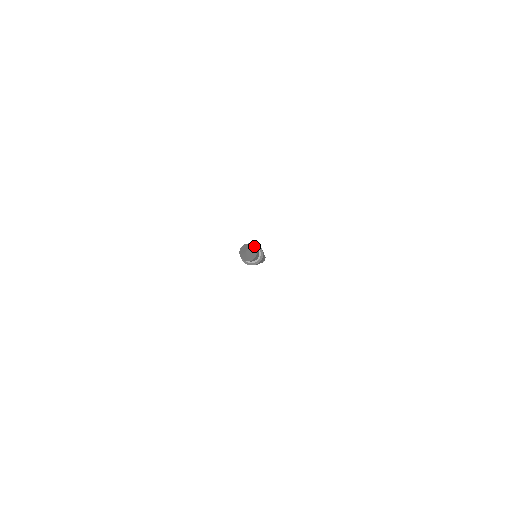
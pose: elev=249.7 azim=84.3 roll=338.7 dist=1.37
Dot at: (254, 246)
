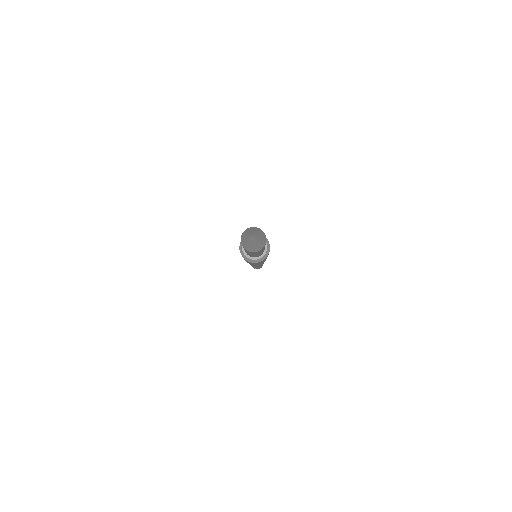
Dot at: occluded
